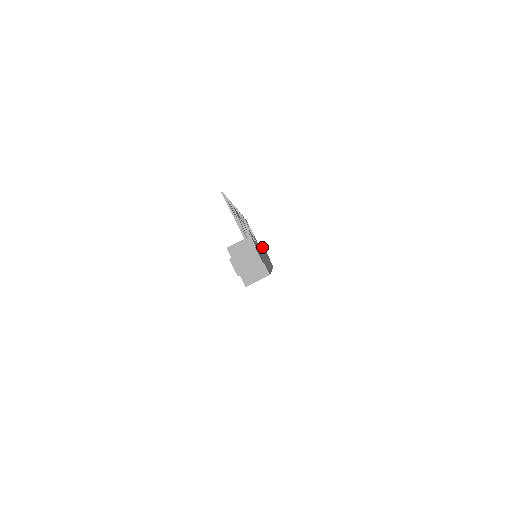
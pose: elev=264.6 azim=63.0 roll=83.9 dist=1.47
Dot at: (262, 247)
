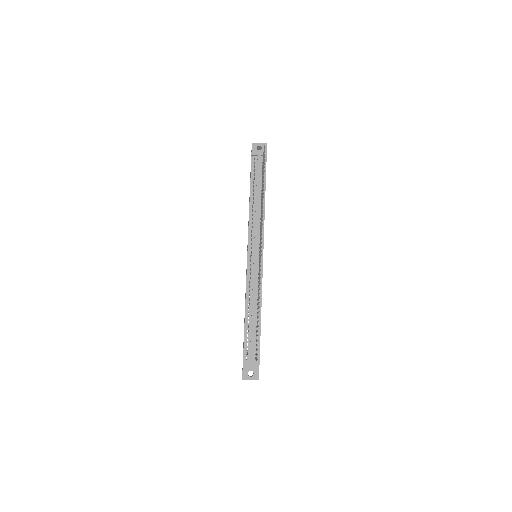
Dot at: occluded
